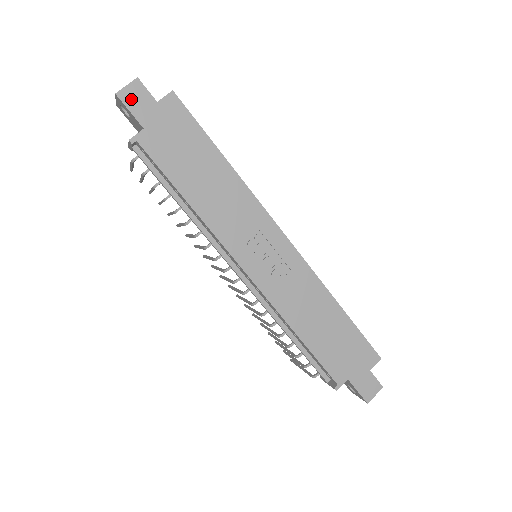
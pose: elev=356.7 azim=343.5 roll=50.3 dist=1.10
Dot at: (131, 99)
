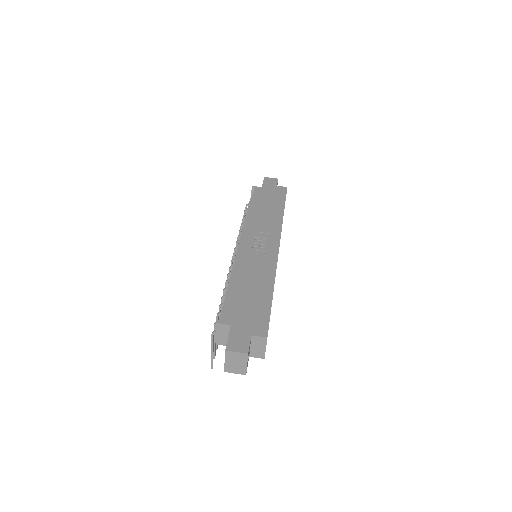
Dot at: (268, 181)
